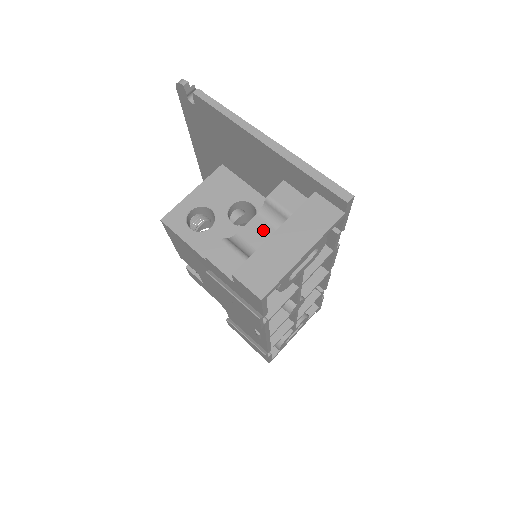
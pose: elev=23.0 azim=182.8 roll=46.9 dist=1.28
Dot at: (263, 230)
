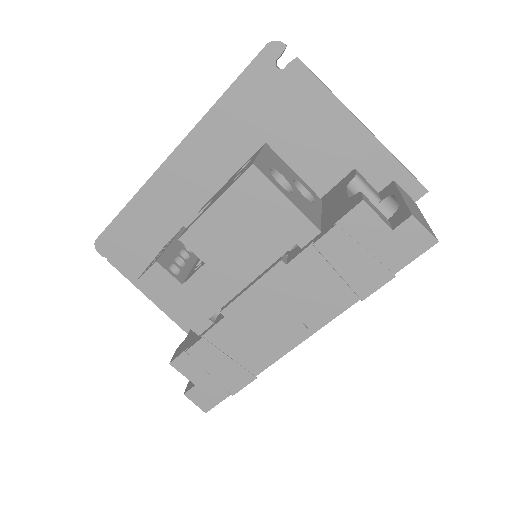
Dot at: occluded
